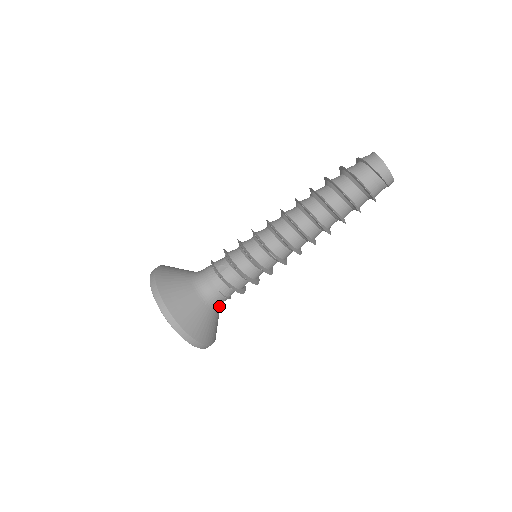
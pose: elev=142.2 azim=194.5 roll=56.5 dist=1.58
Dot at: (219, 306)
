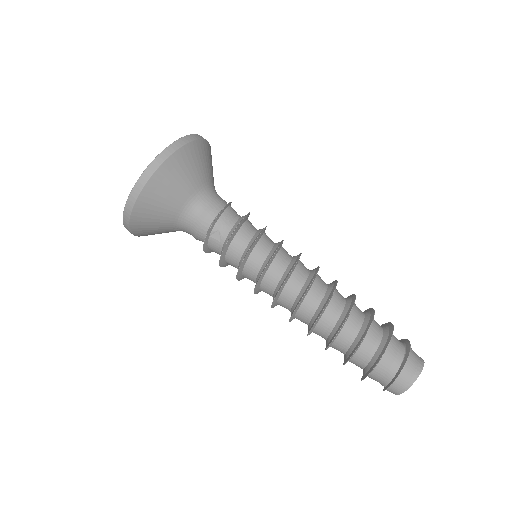
Dot at: occluded
